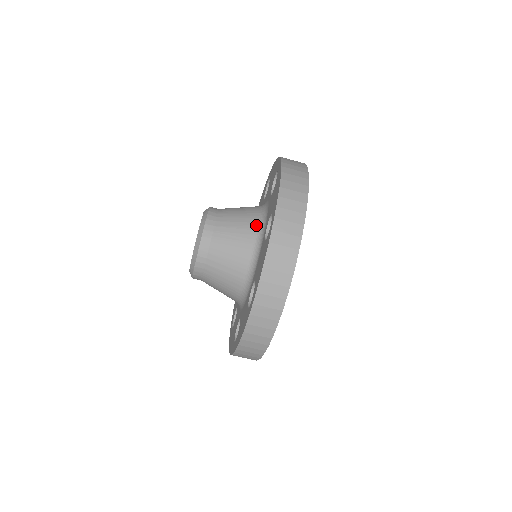
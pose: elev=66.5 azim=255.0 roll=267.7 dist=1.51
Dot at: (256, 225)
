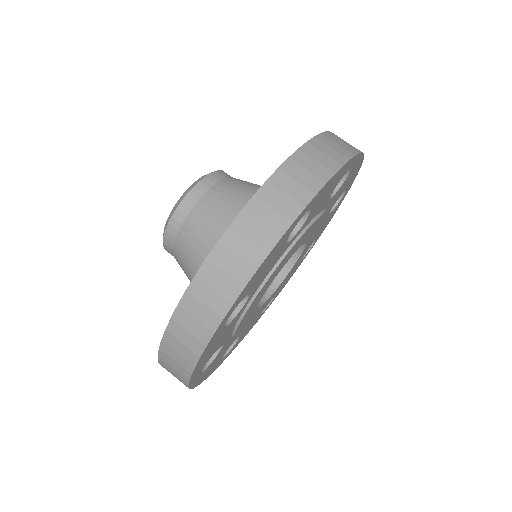
Dot at: occluded
